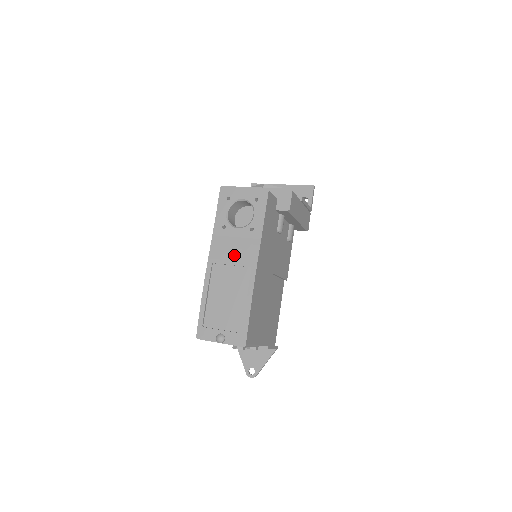
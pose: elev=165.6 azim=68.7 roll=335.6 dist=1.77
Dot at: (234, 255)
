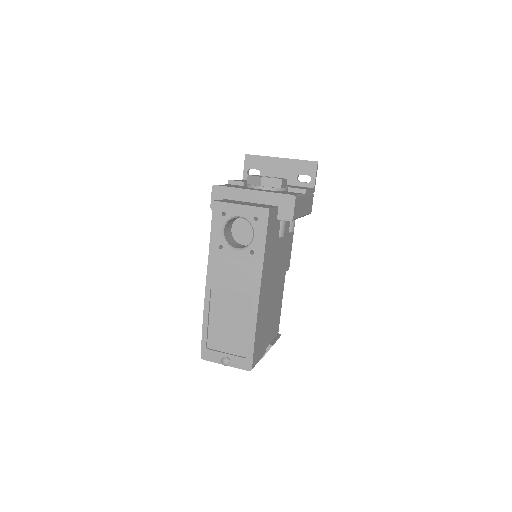
Dot at: (234, 279)
